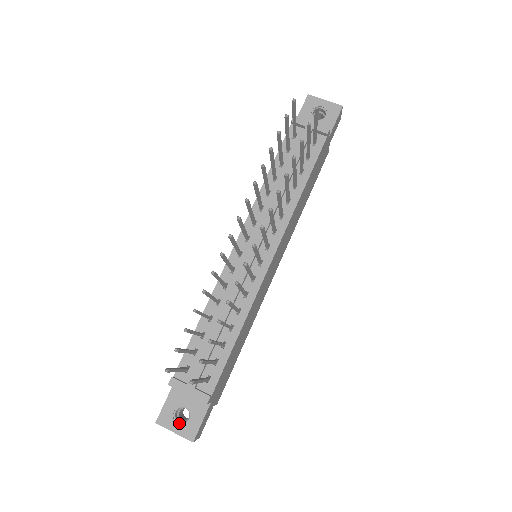
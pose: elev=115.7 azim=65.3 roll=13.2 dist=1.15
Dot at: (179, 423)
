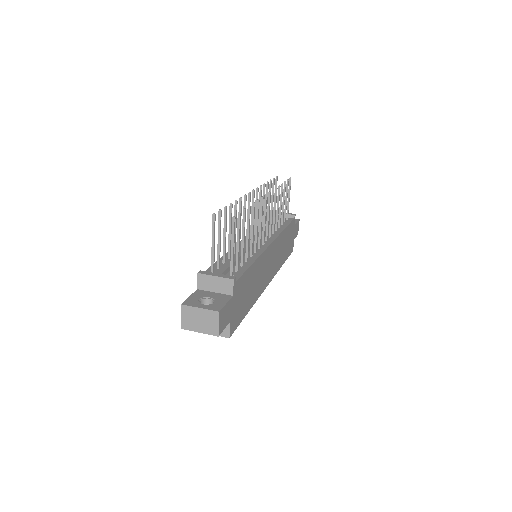
Dot at: (204, 305)
